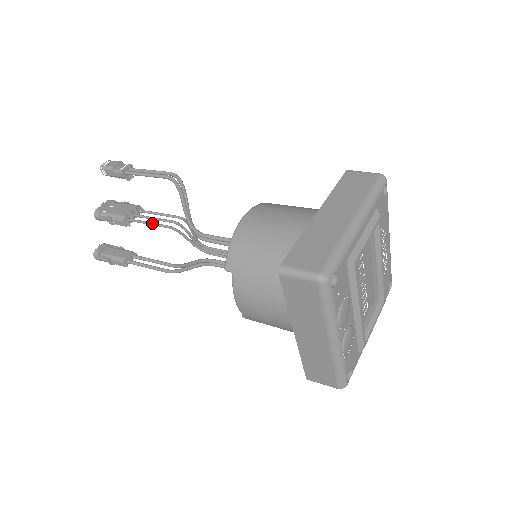
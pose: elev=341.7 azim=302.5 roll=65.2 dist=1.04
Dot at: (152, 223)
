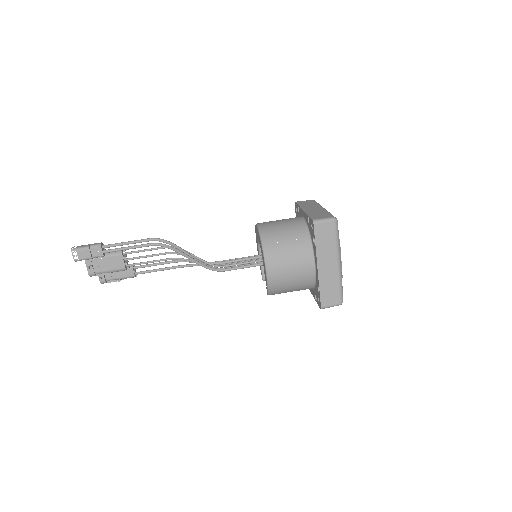
Dot at: occluded
